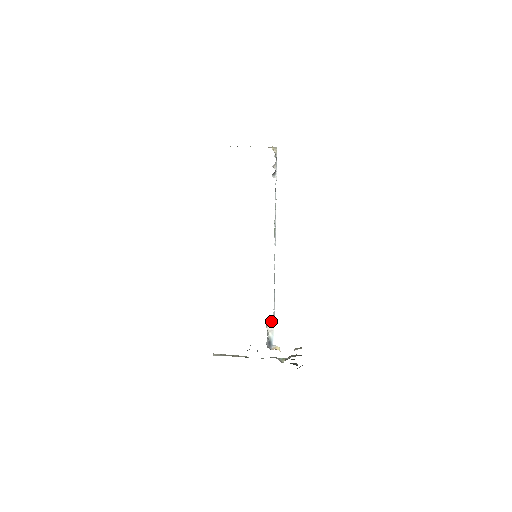
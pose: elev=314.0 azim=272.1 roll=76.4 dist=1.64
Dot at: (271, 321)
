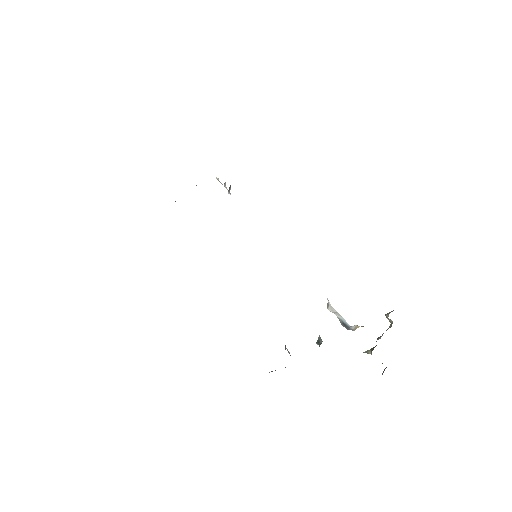
Dot at: (328, 302)
